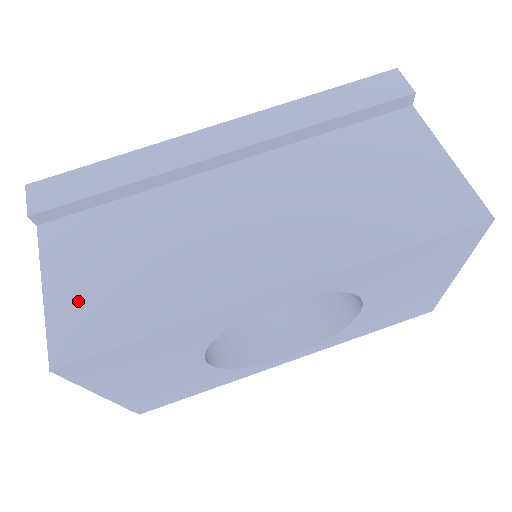
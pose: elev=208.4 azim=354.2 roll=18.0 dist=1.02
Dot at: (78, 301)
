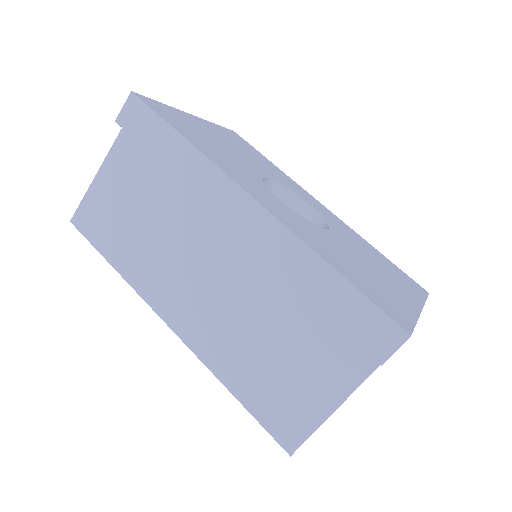
Dot at: (103, 203)
